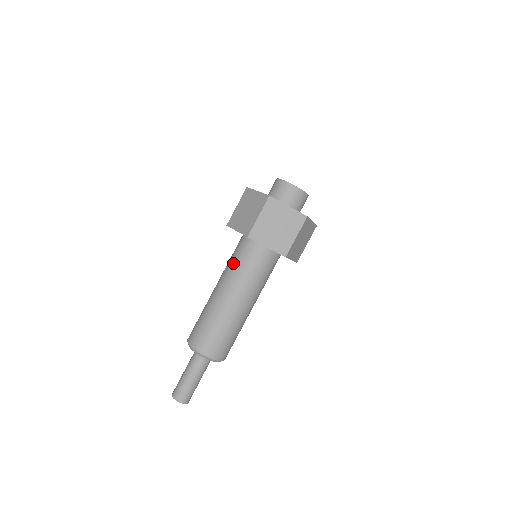
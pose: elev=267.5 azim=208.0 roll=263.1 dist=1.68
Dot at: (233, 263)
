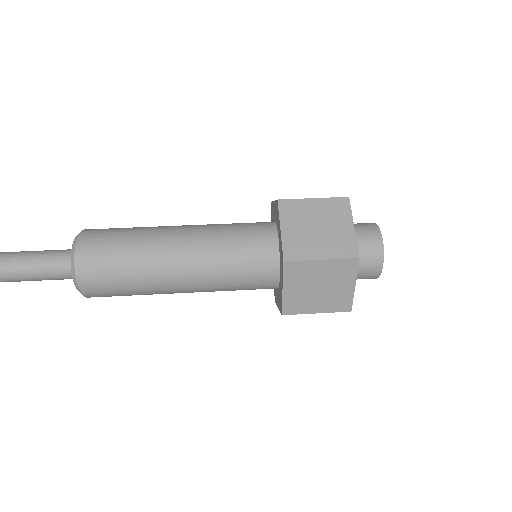
Dot at: occluded
